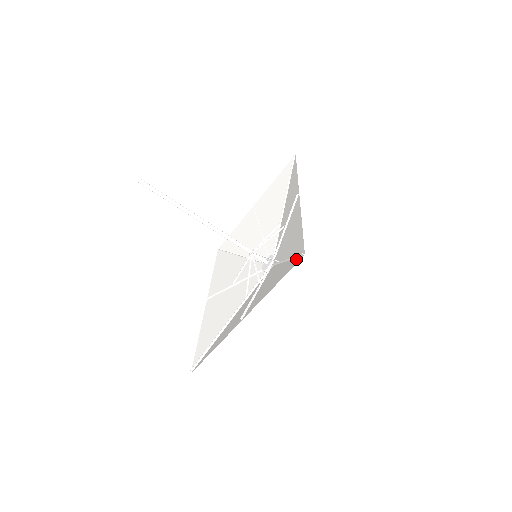
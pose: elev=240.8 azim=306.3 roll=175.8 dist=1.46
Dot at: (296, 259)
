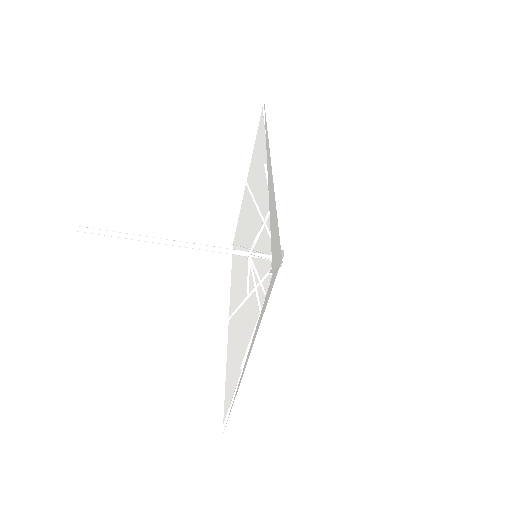
Dot at: occluded
